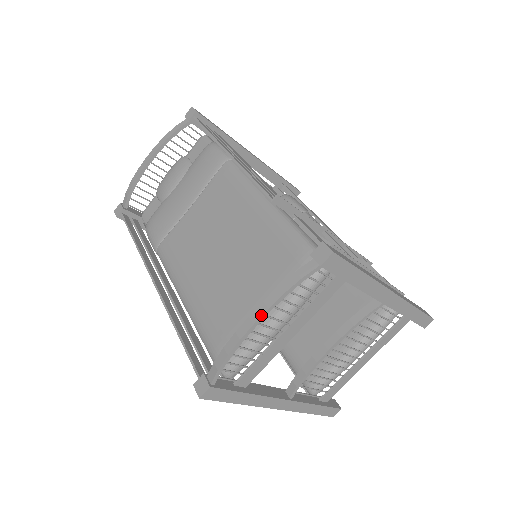
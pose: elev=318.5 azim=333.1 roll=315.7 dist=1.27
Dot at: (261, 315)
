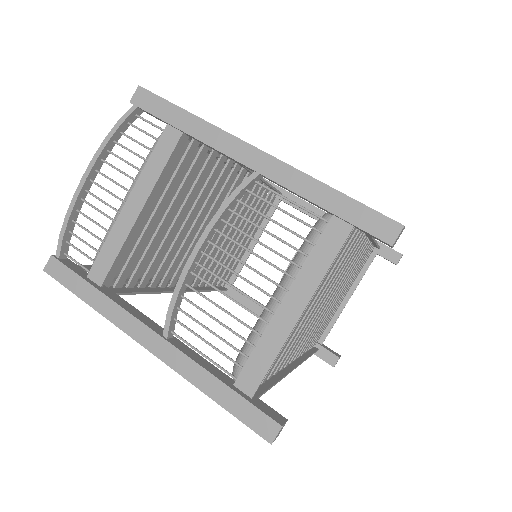
Dot at: (89, 165)
